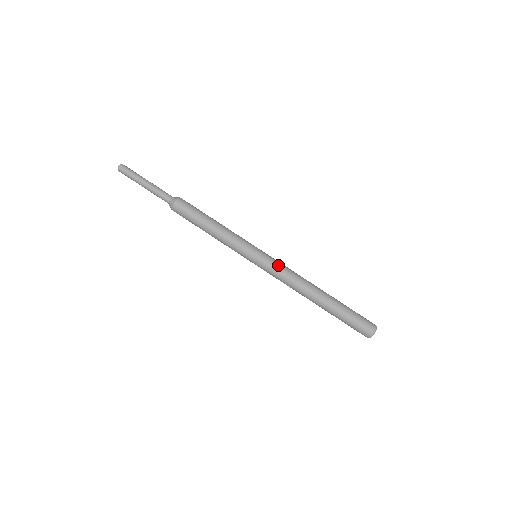
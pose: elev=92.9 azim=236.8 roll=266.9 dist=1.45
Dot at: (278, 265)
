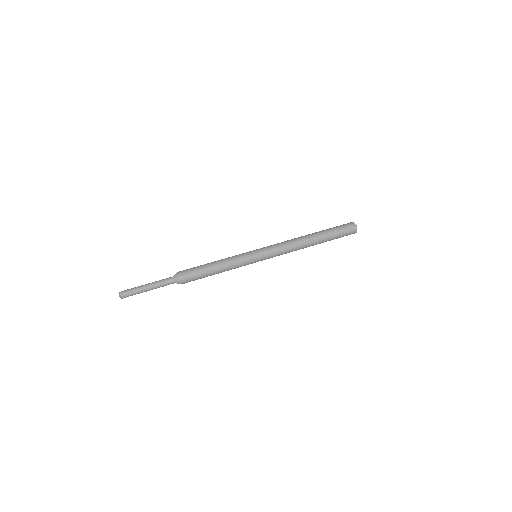
Dot at: occluded
